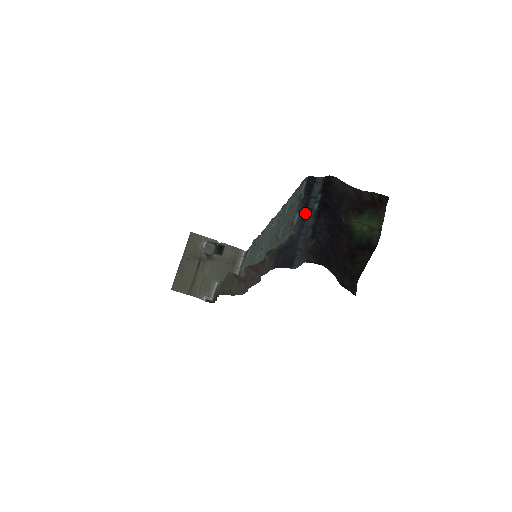
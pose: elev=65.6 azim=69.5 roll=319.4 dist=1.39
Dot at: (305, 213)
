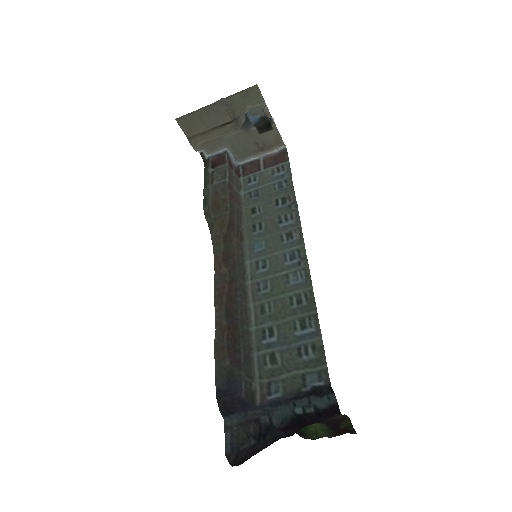
Dot at: (286, 402)
